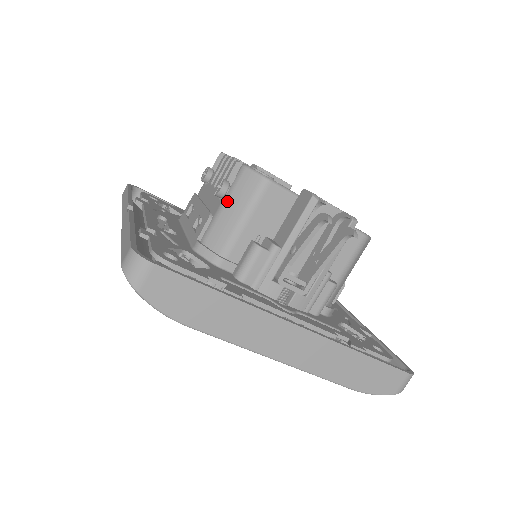
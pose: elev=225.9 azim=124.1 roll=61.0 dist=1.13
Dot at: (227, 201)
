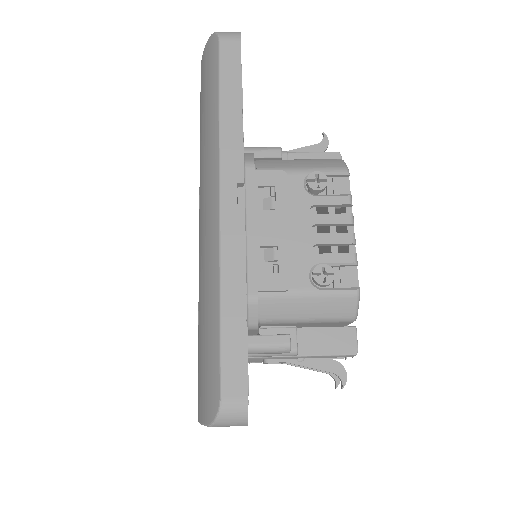
Dot at: (315, 298)
